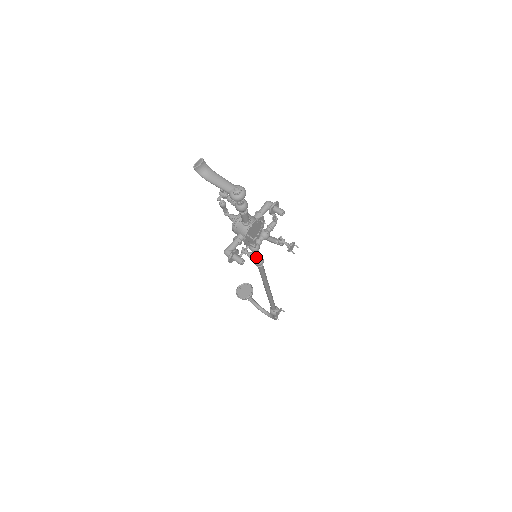
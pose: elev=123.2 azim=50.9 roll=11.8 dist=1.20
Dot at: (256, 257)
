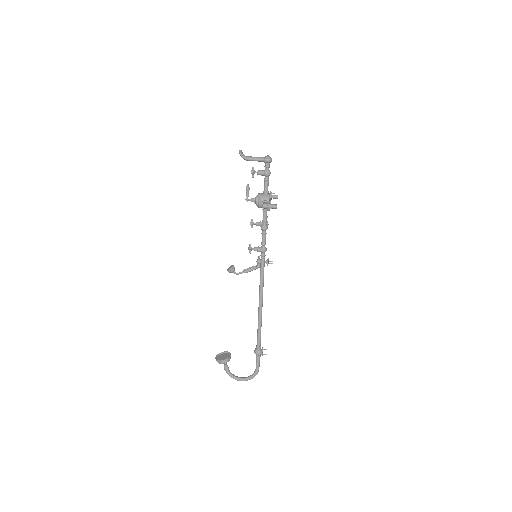
Dot at: (264, 240)
